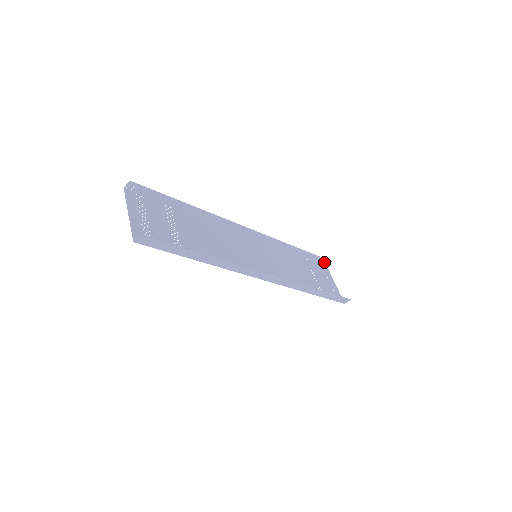
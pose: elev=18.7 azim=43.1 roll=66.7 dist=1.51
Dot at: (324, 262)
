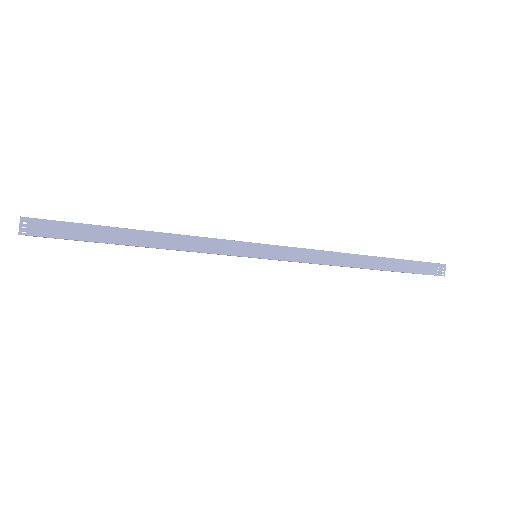
Dot at: occluded
